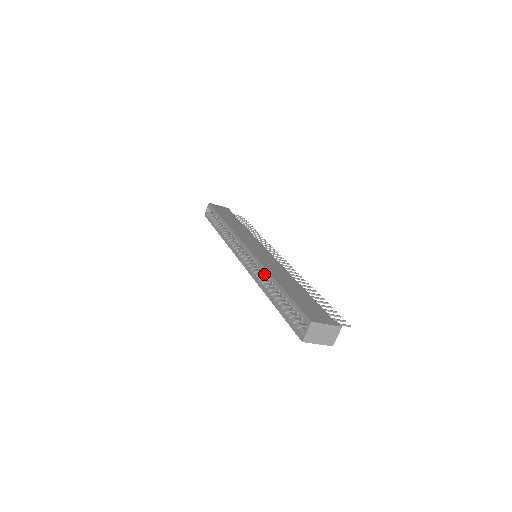
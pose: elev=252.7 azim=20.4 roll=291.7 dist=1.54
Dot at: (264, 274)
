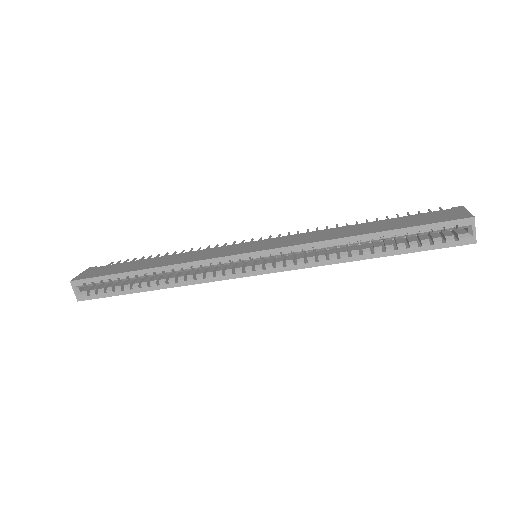
Dot at: (331, 247)
